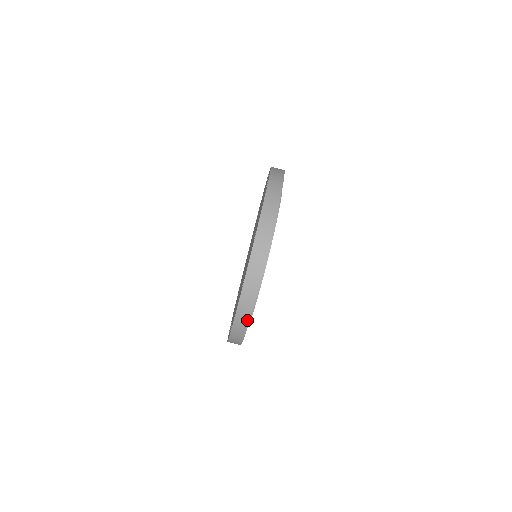
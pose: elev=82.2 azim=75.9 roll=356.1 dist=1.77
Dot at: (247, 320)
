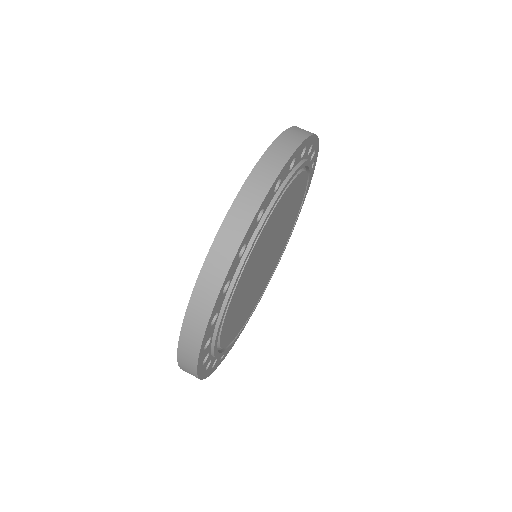
Dot at: (288, 153)
